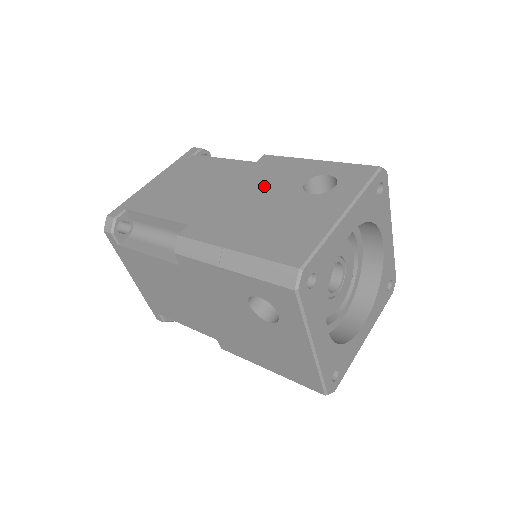
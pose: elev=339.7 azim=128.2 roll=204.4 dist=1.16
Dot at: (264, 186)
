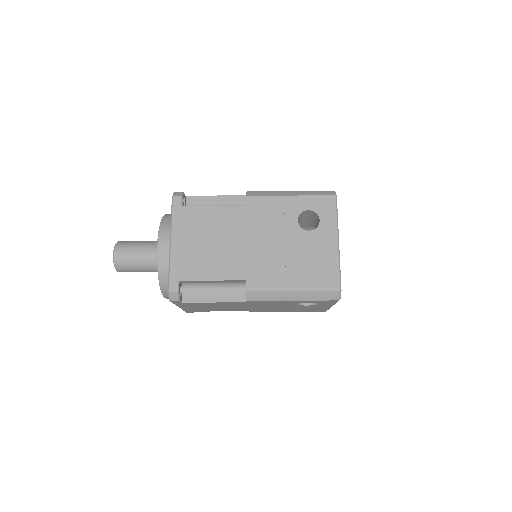
Dot at: occluded
